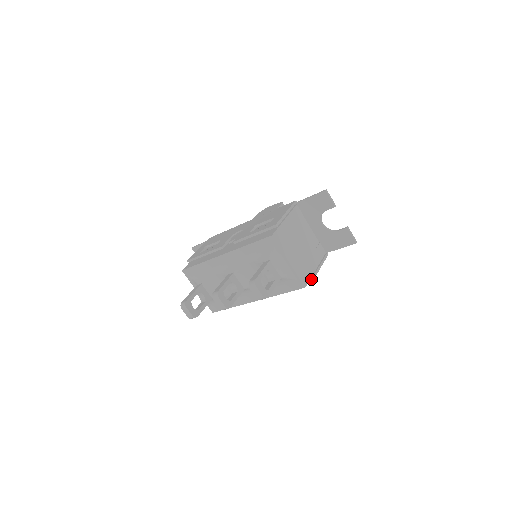
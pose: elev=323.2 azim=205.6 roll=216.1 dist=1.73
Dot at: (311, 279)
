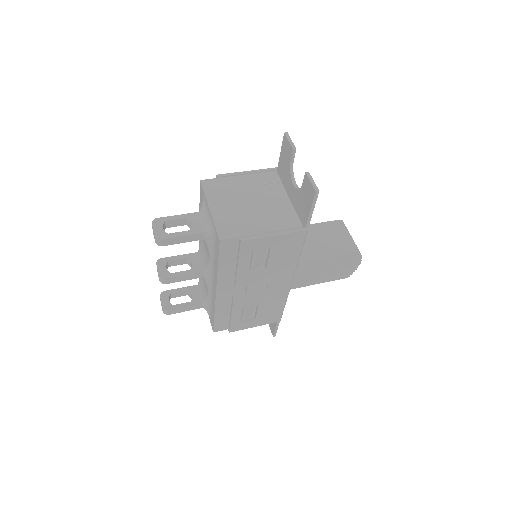
Dot at: (241, 238)
